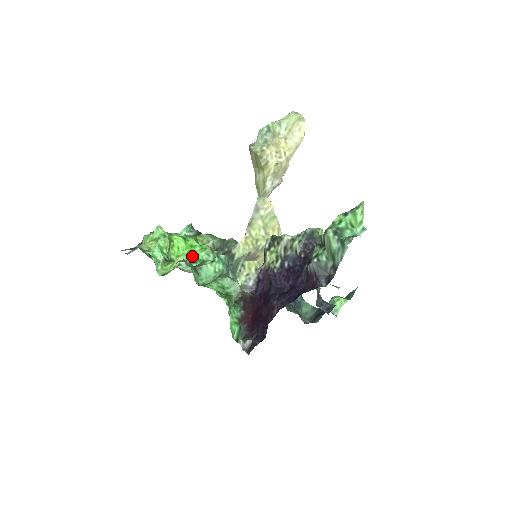
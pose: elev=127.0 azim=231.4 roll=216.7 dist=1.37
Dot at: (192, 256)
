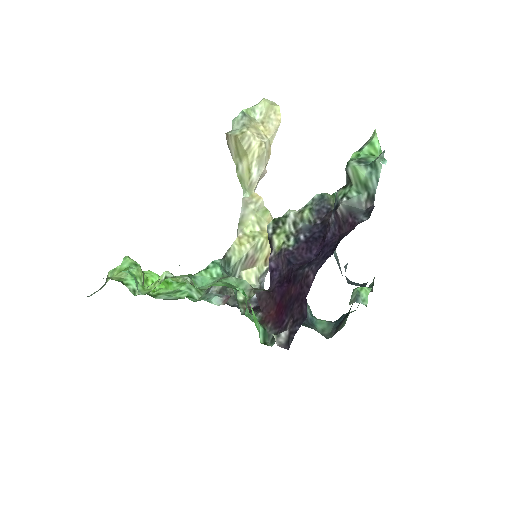
Dot at: occluded
